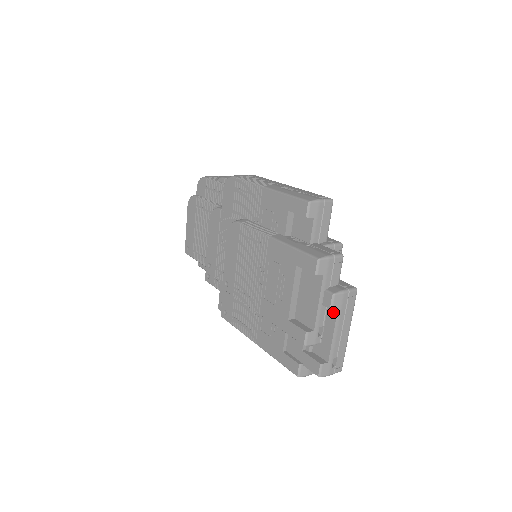
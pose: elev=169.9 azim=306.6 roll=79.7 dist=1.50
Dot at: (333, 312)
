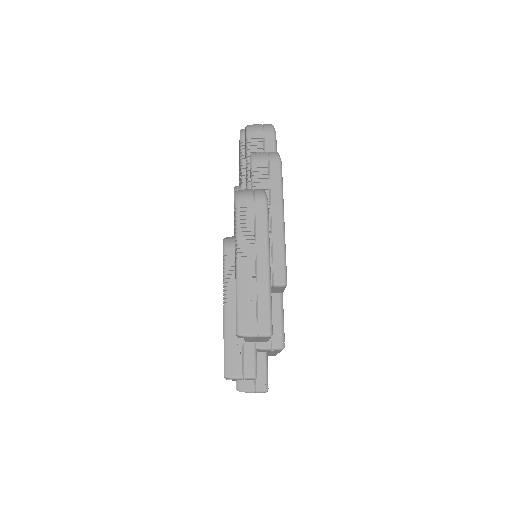
Dot at: occluded
